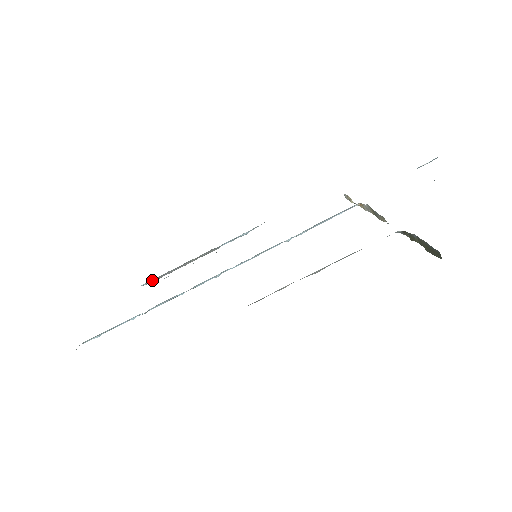
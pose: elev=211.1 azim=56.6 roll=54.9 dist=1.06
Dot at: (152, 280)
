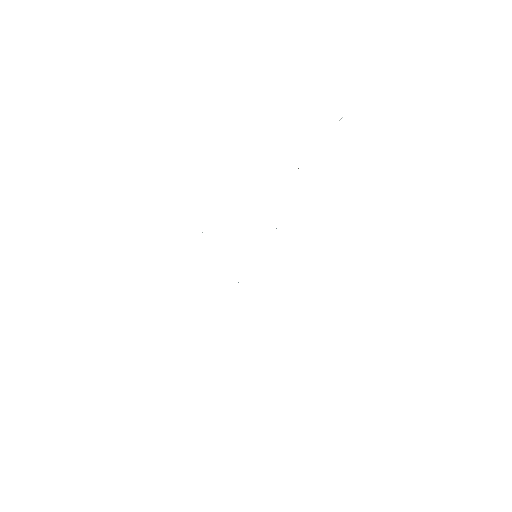
Dot at: occluded
